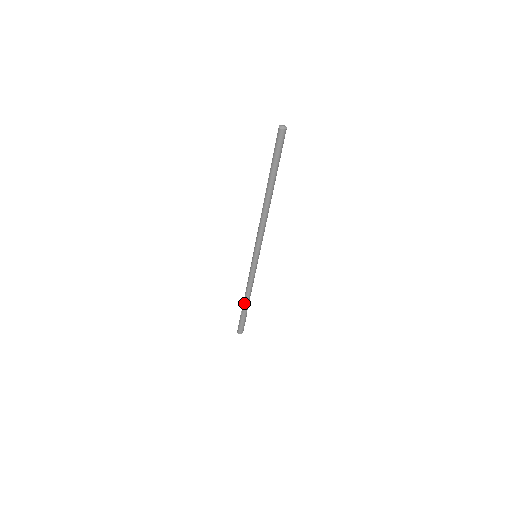
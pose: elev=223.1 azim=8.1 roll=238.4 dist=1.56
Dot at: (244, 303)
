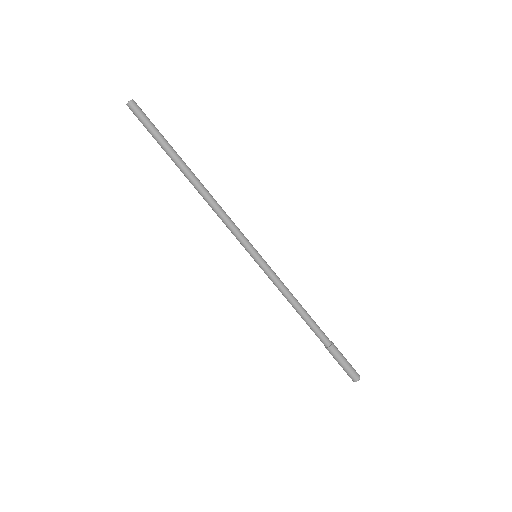
Dot at: (313, 329)
